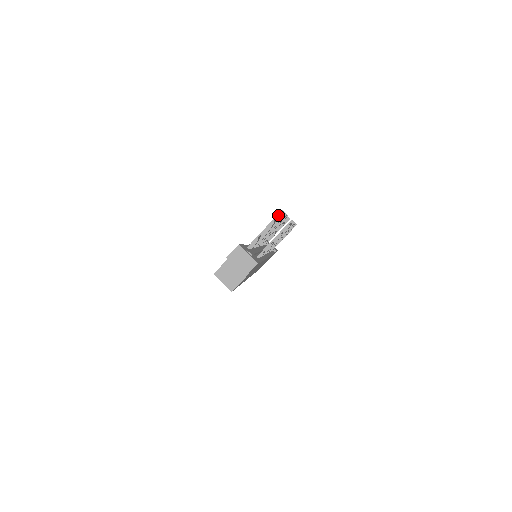
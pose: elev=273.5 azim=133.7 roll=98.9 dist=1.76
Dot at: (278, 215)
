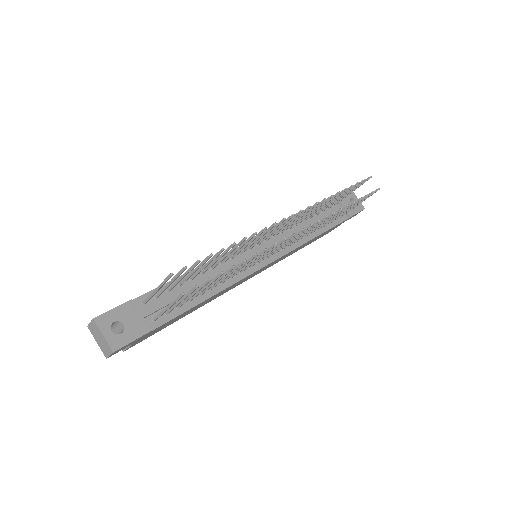
Dot at: (167, 278)
